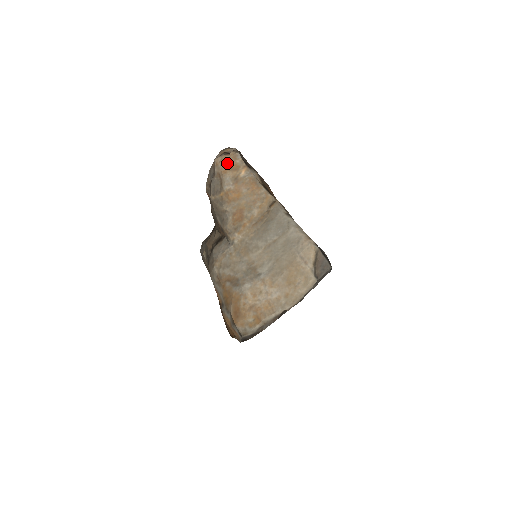
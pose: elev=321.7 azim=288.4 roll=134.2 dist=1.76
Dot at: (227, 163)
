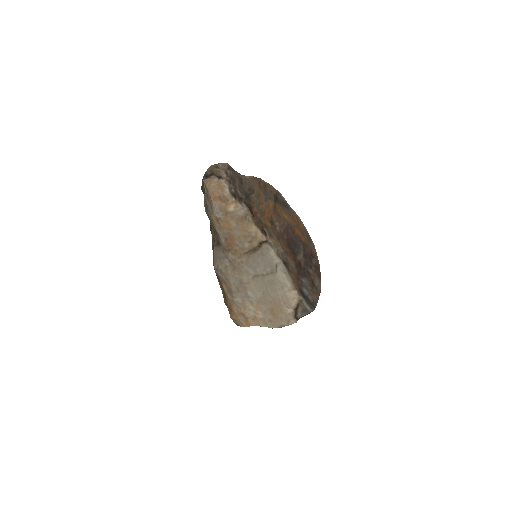
Dot at: (215, 192)
